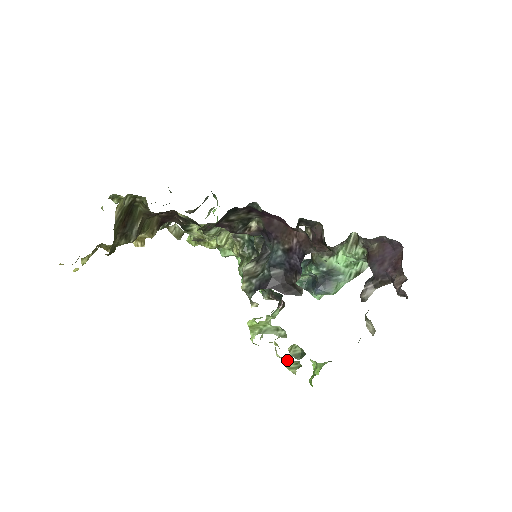
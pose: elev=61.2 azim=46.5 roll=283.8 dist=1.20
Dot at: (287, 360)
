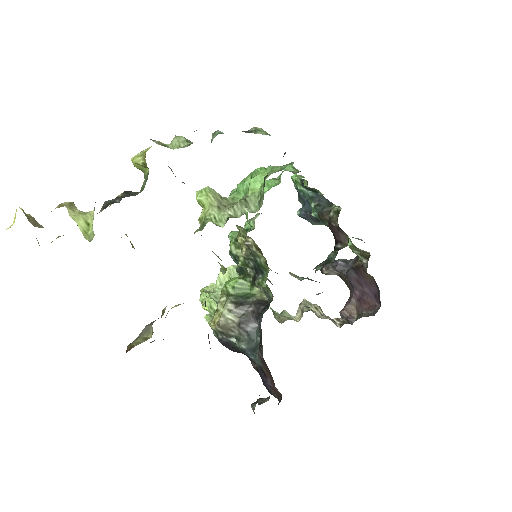
Dot at: occluded
